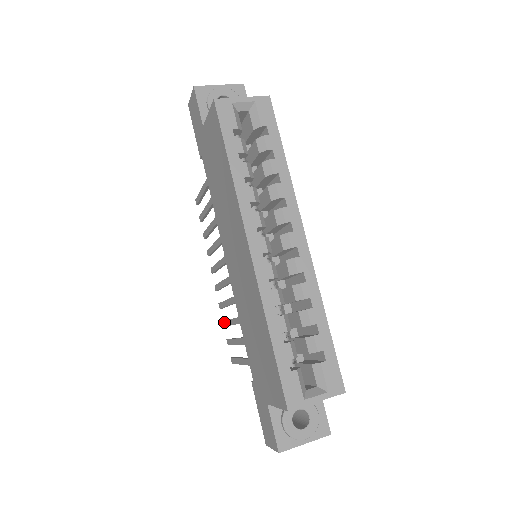
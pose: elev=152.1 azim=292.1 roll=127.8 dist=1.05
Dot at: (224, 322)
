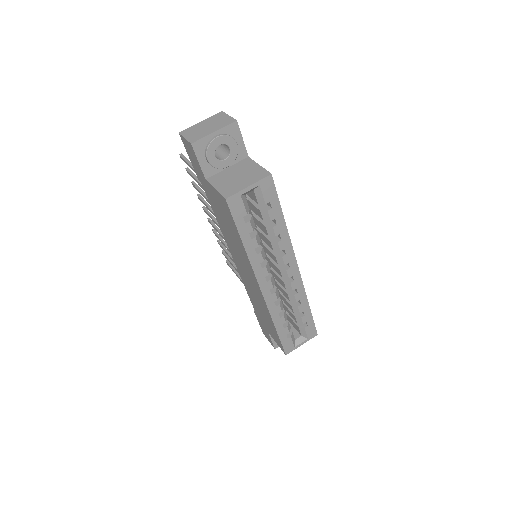
Dot at: (219, 244)
